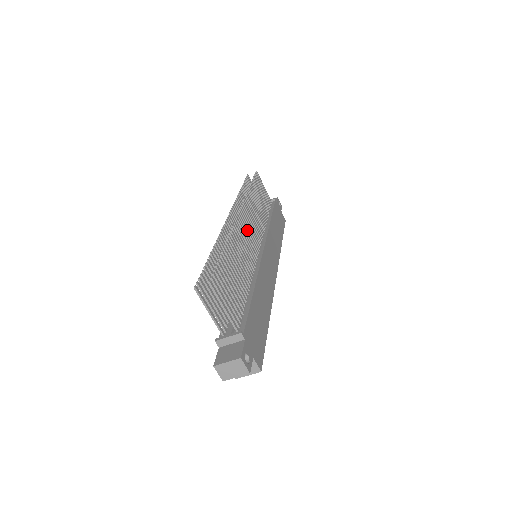
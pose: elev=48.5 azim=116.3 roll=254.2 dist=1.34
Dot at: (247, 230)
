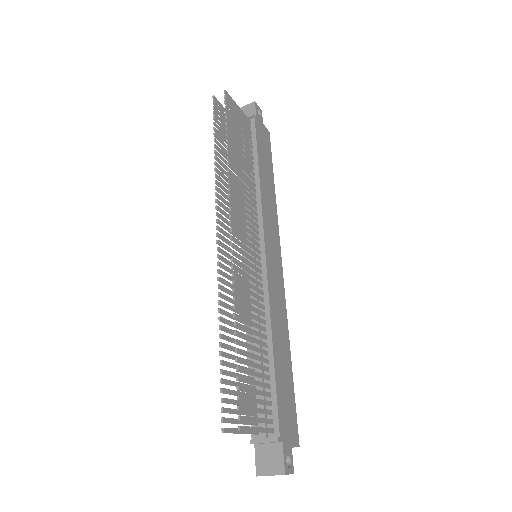
Dot at: (244, 248)
